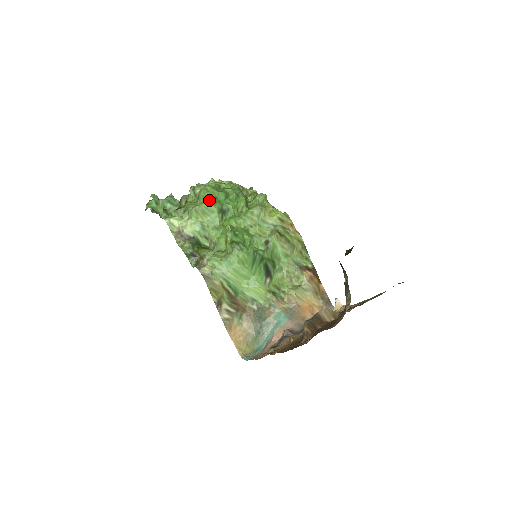
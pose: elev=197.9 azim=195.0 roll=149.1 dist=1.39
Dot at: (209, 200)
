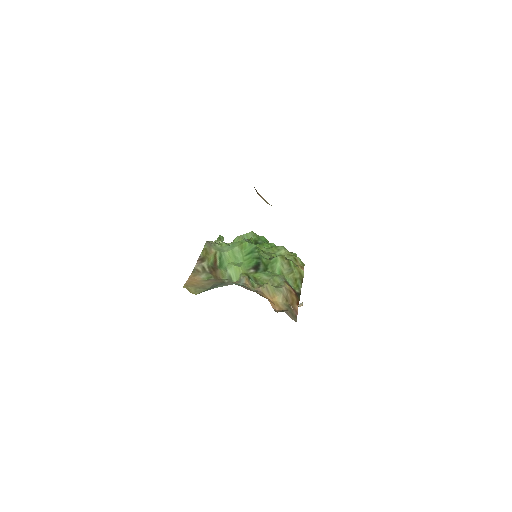
Dot at: (252, 232)
